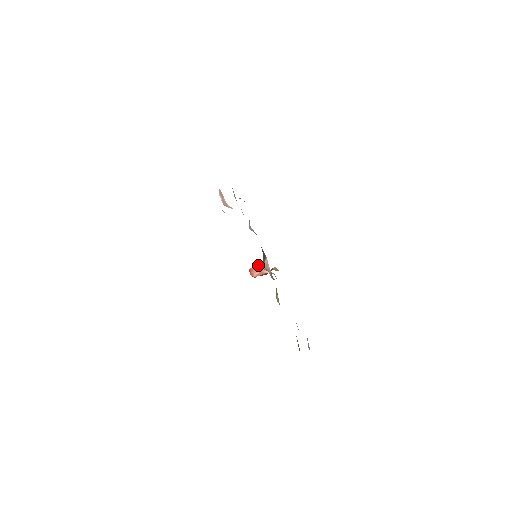
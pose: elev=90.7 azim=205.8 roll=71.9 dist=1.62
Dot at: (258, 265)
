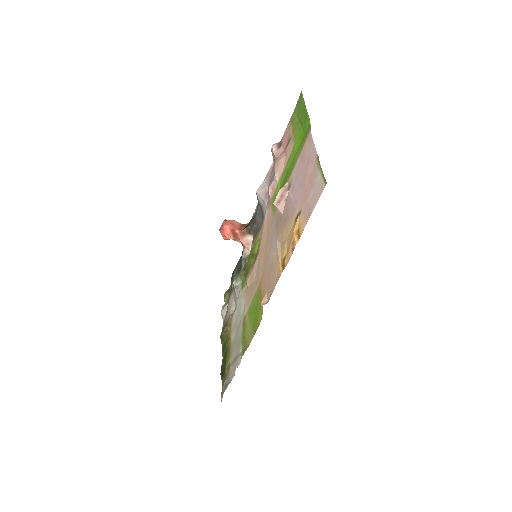
Dot at: (235, 227)
